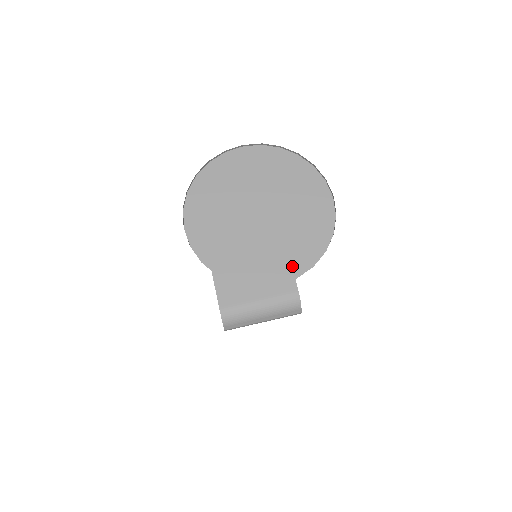
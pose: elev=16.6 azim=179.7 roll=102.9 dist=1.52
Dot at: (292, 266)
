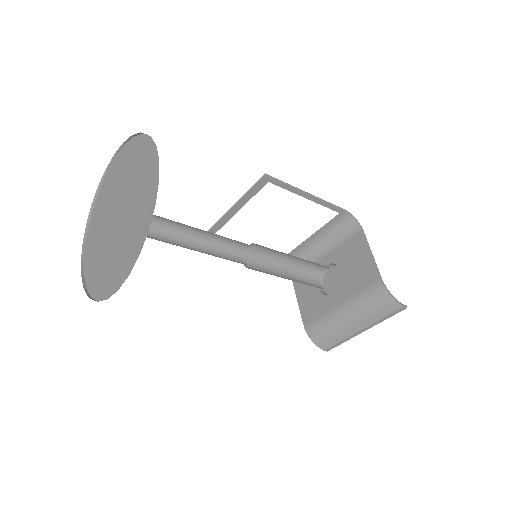
Dot at: (127, 263)
